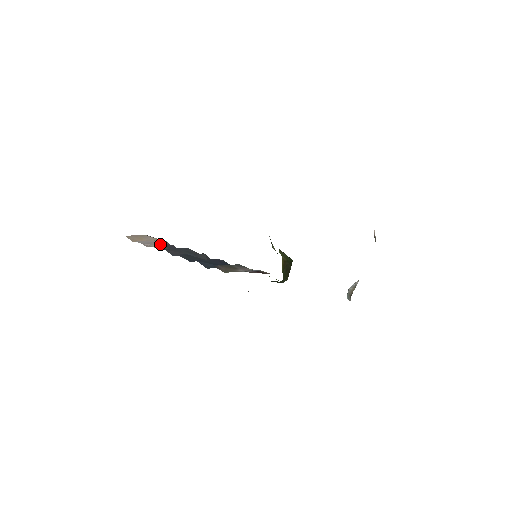
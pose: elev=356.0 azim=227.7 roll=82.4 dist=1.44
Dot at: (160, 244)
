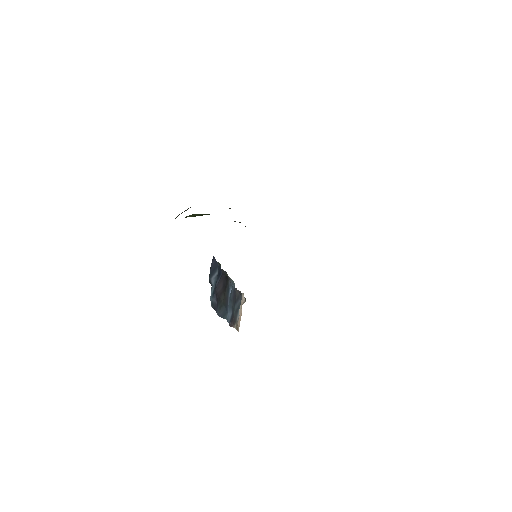
Dot at: occluded
